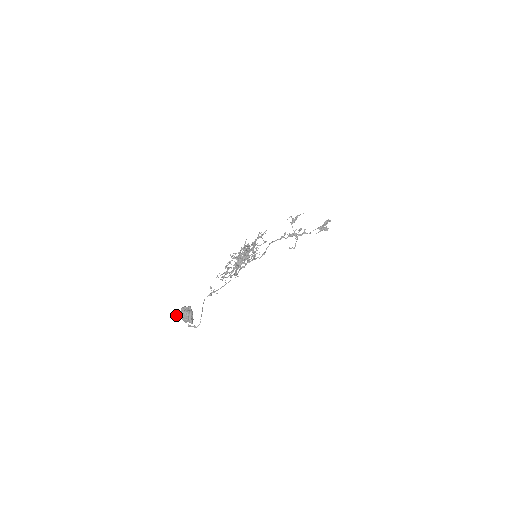
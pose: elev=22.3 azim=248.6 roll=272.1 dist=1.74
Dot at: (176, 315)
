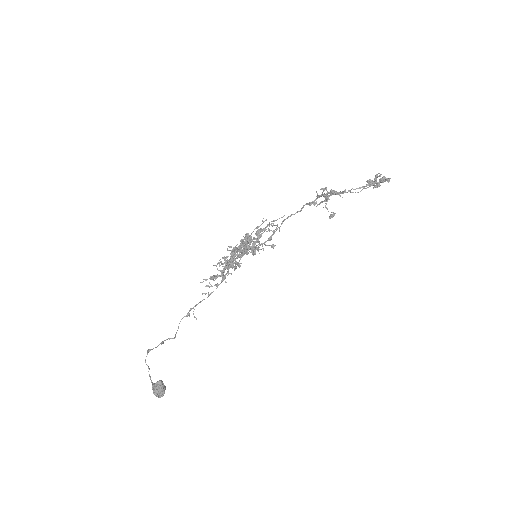
Dot at: occluded
